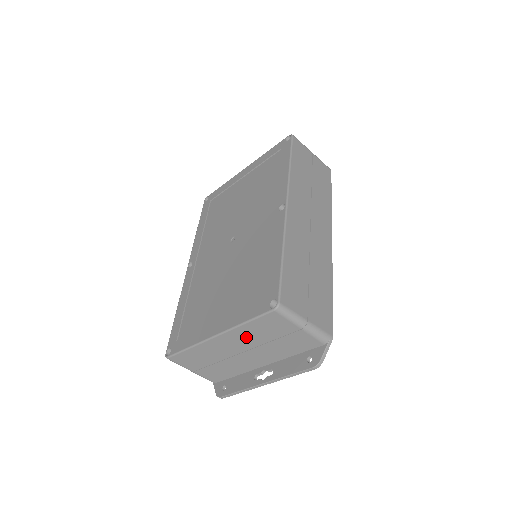
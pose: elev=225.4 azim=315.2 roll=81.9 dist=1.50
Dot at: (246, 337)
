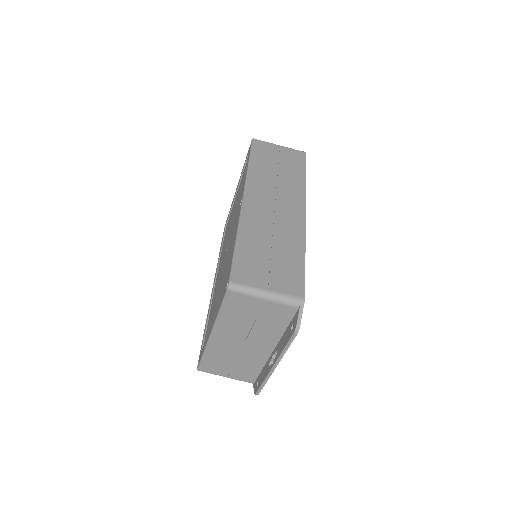
Dot at: (232, 326)
